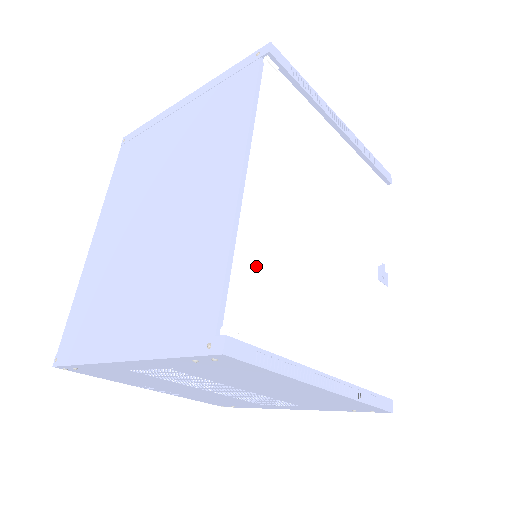
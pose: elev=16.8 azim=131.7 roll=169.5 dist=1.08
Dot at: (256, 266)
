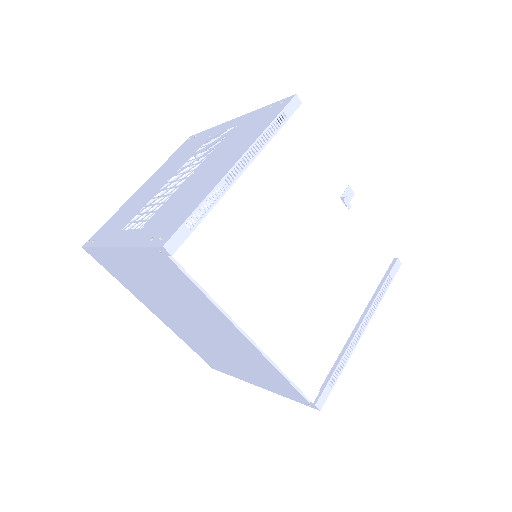
Dot at: (296, 358)
